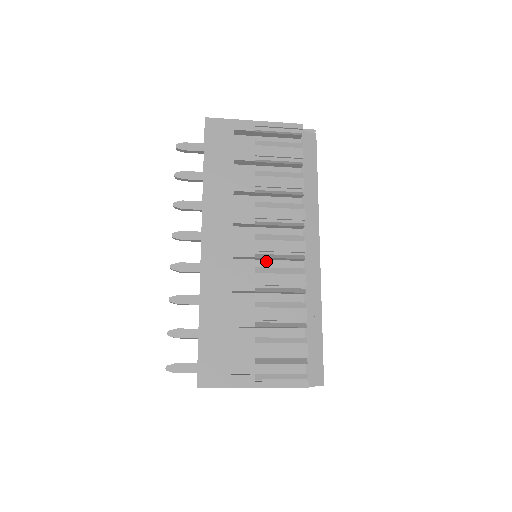
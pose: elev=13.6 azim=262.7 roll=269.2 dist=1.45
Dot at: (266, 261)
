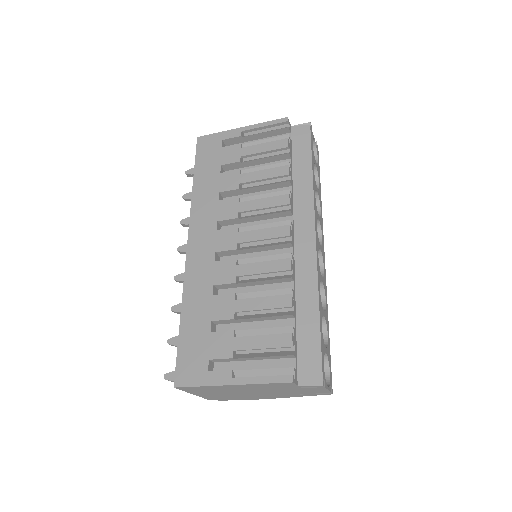
Dot at: (254, 254)
